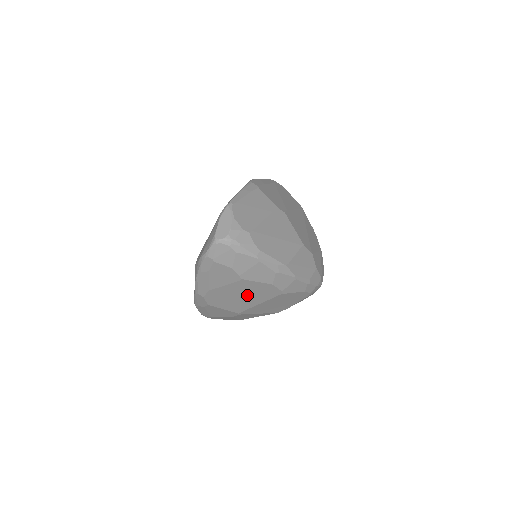
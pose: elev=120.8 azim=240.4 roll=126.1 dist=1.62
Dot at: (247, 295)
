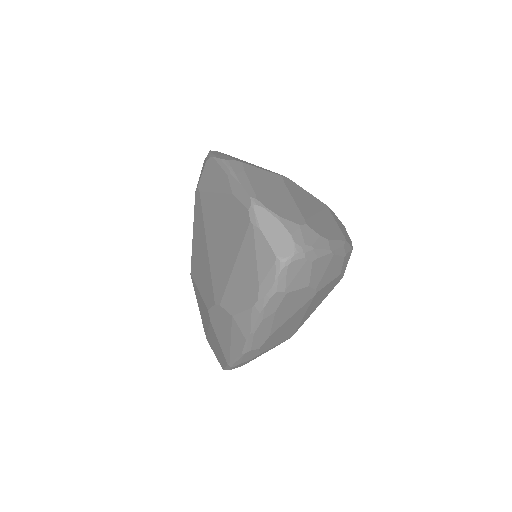
Dot at: (310, 308)
